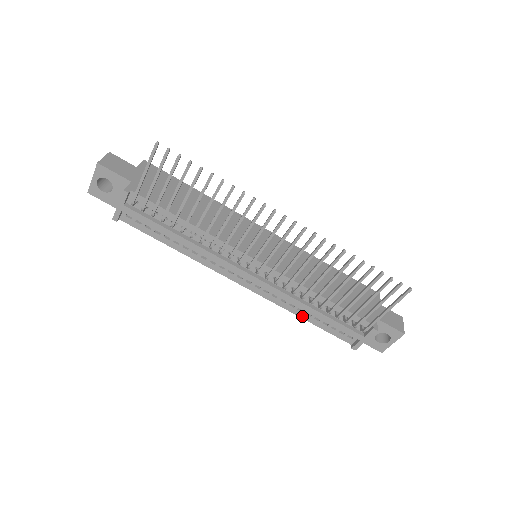
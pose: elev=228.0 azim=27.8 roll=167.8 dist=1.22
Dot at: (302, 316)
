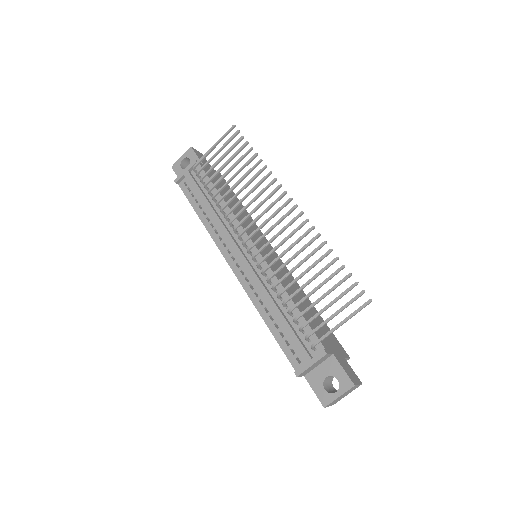
Dot at: (265, 318)
